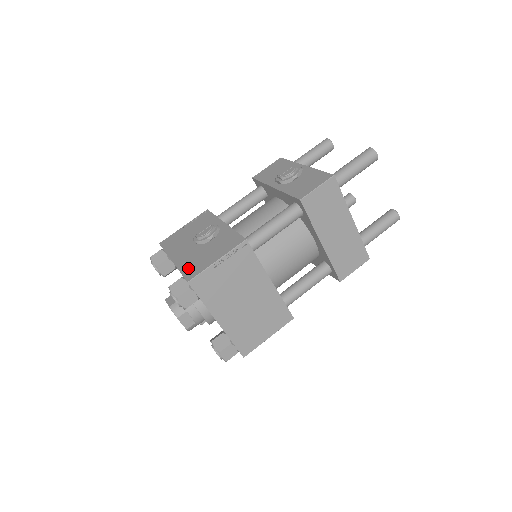
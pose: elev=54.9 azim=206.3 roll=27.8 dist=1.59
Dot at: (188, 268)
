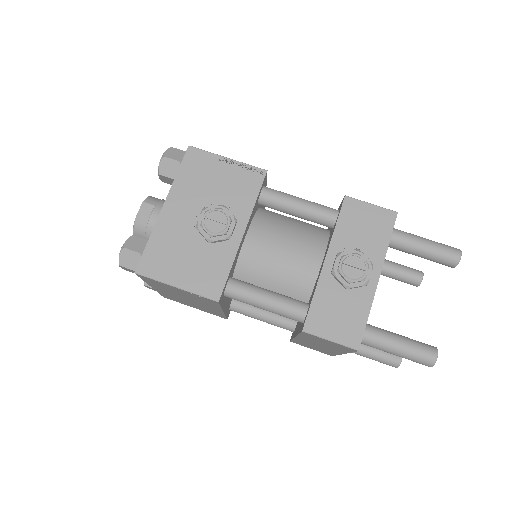
Dot at: (155, 251)
